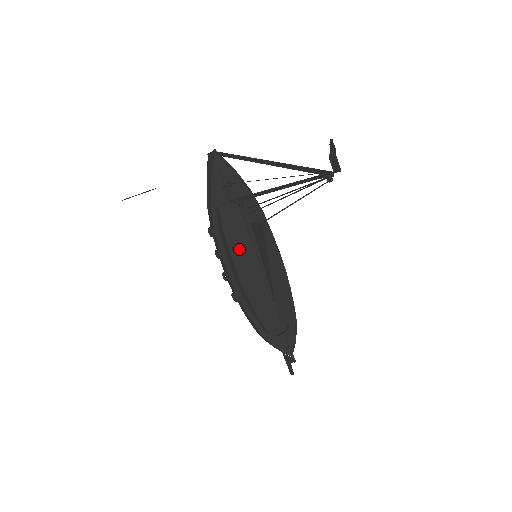
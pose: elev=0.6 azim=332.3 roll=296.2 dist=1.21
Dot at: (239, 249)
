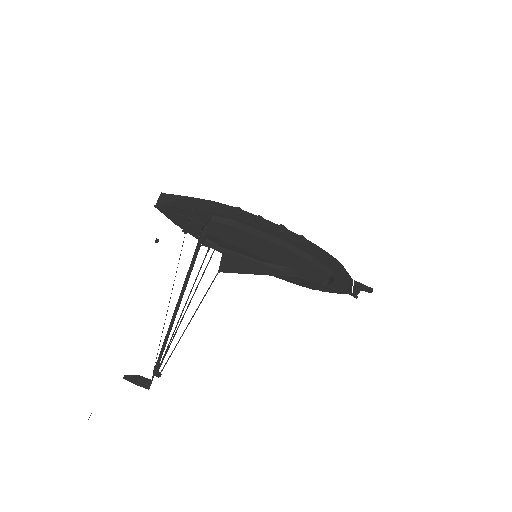
Dot at: occluded
